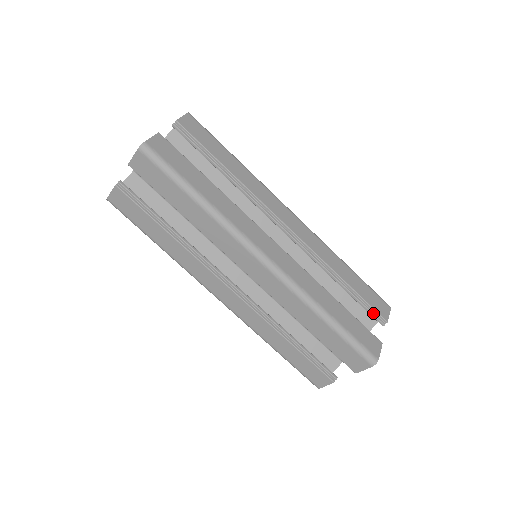
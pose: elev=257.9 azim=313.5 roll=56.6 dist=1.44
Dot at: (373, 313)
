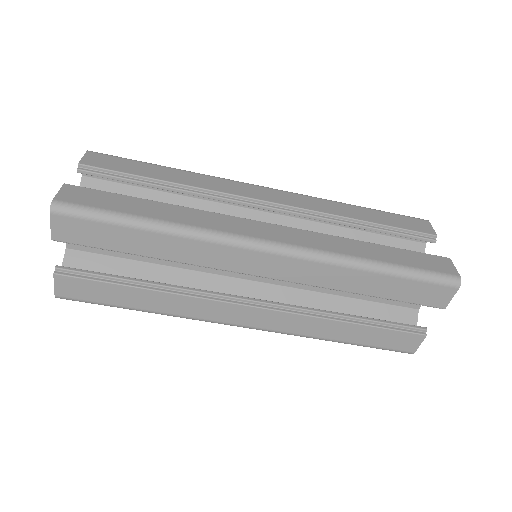
Dot at: (416, 236)
